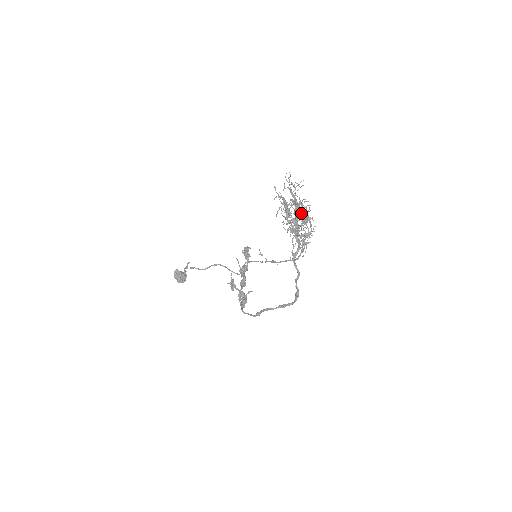
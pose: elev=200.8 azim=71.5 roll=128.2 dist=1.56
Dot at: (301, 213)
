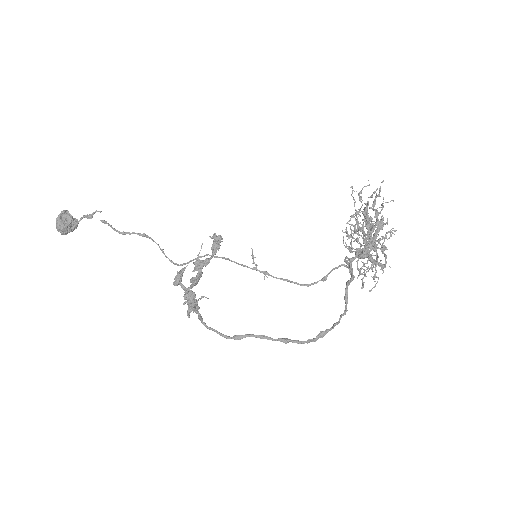
Dot at: (386, 237)
